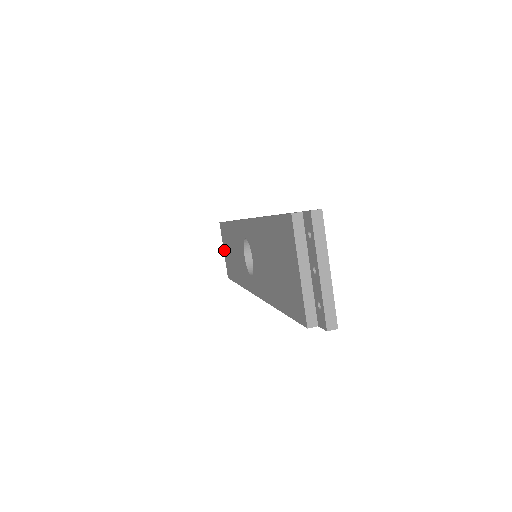
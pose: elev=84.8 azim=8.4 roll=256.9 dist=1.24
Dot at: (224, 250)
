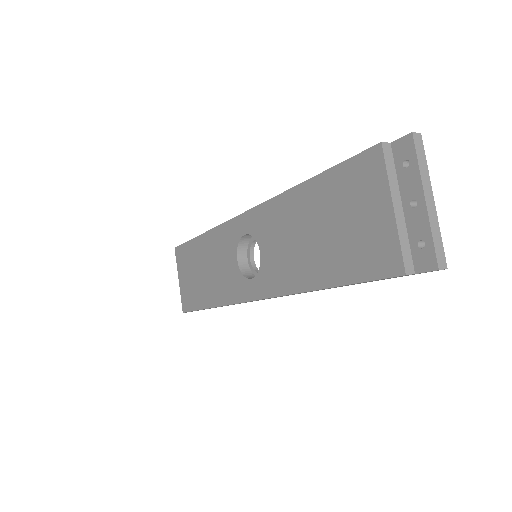
Dot at: (180, 279)
